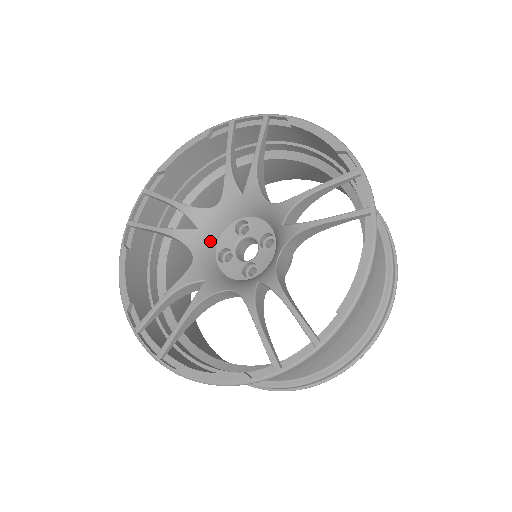
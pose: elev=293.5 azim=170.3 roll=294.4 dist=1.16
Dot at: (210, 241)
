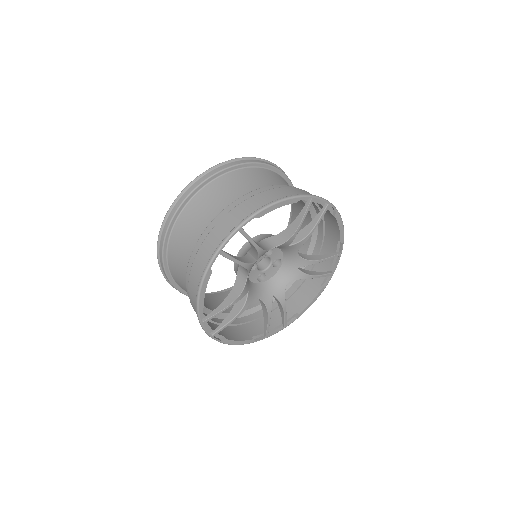
Dot at: occluded
